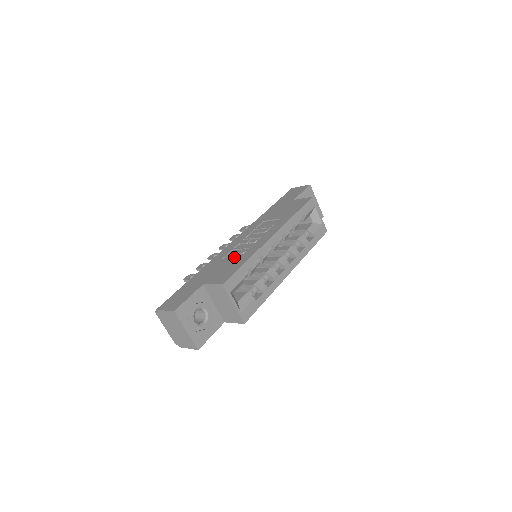
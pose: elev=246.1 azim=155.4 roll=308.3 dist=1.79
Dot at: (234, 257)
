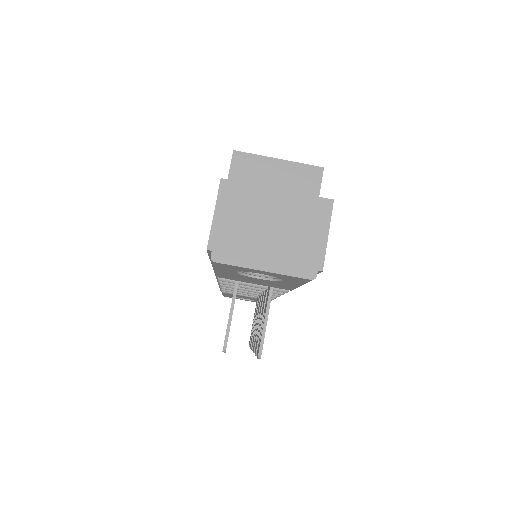
Dot at: occluded
